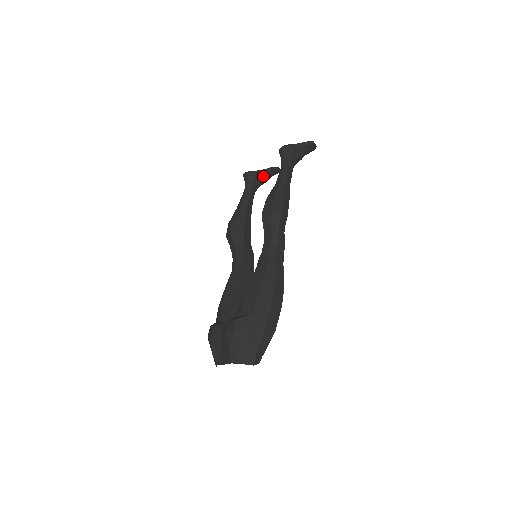
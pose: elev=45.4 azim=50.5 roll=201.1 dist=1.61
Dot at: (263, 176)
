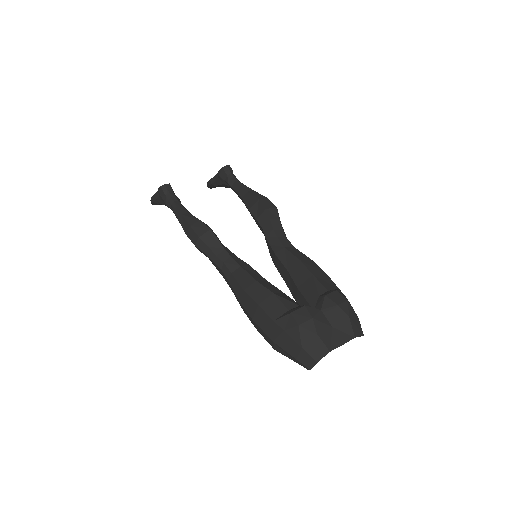
Dot at: occluded
